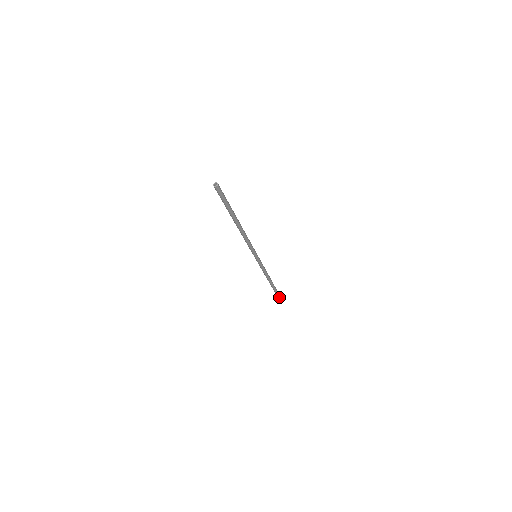
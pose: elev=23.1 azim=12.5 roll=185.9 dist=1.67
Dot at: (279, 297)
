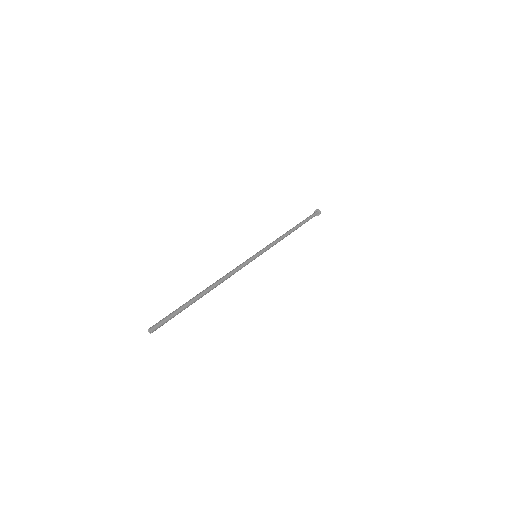
Dot at: (317, 215)
